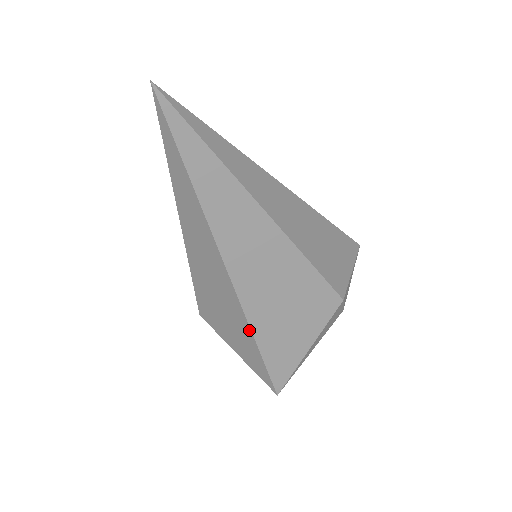
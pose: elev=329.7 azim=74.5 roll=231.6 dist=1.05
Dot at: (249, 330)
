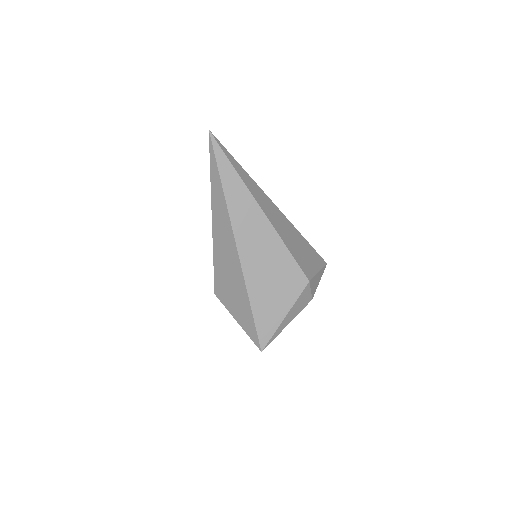
Dot at: (246, 292)
